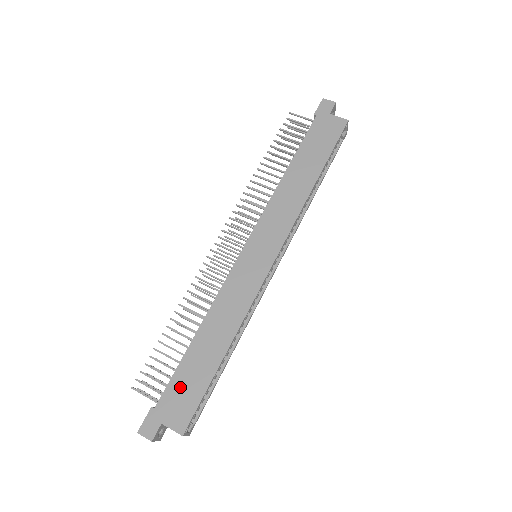
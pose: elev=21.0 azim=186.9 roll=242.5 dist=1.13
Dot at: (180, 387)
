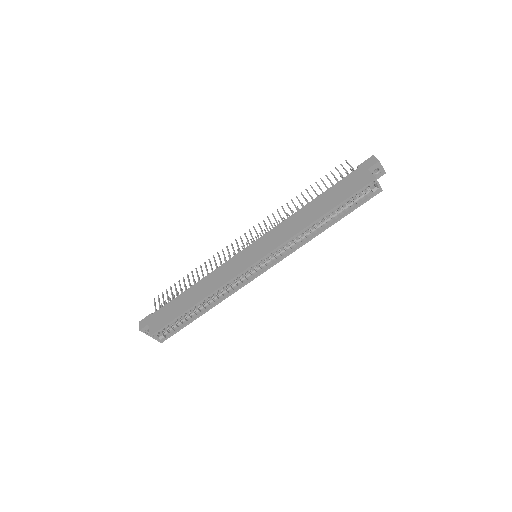
Dot at: (167, 310)
